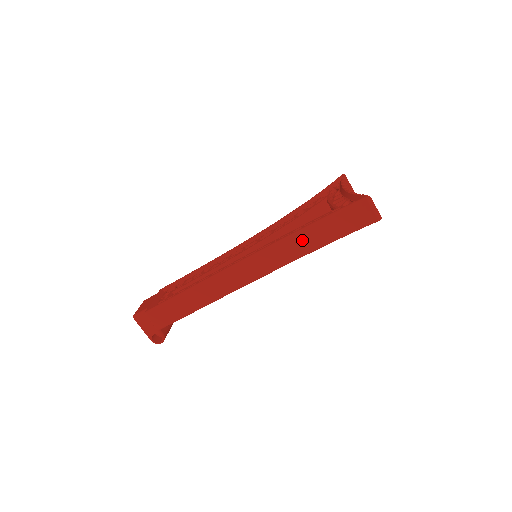
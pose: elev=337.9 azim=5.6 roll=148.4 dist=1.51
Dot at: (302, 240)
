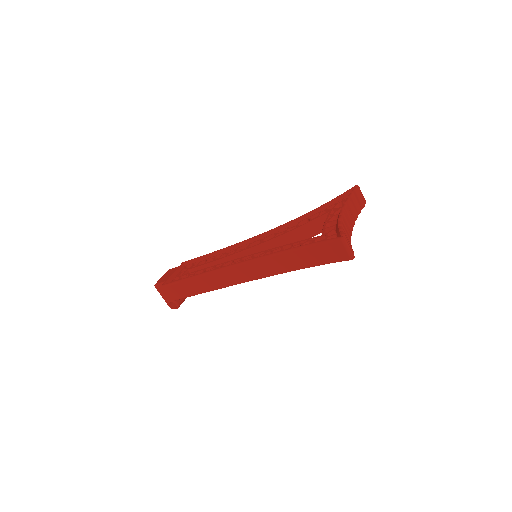
Dot at: (285, 260)
